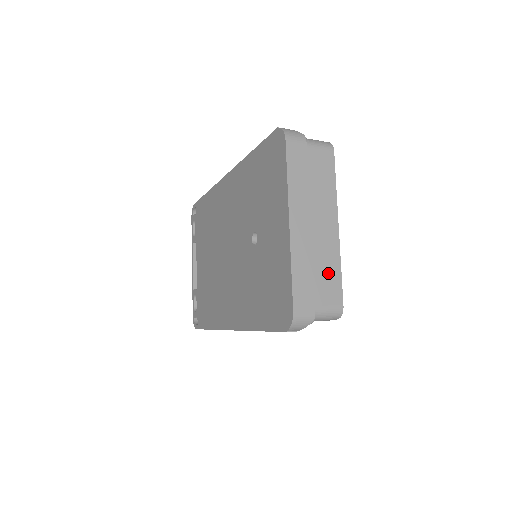
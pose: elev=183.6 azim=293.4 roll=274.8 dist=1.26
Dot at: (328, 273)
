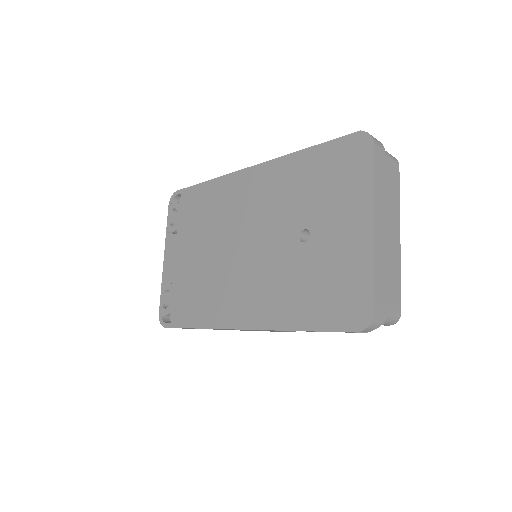
Dot at: (394, 279)
